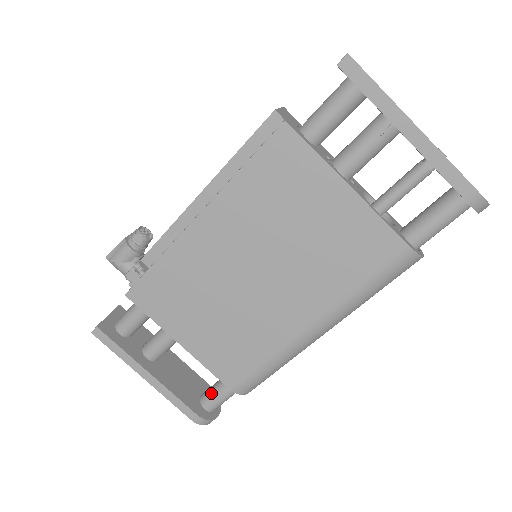
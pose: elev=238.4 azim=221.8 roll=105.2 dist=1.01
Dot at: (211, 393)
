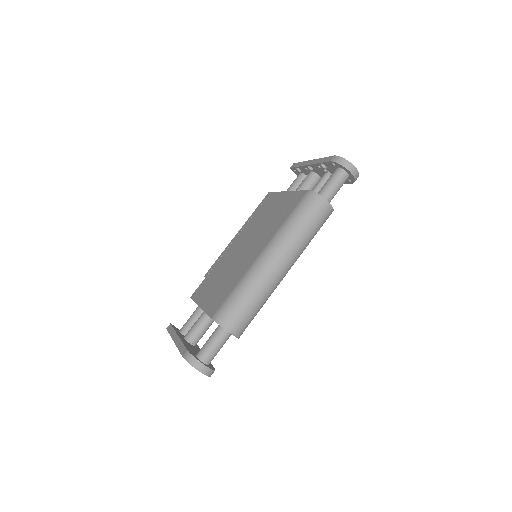
Dot at: occluded
